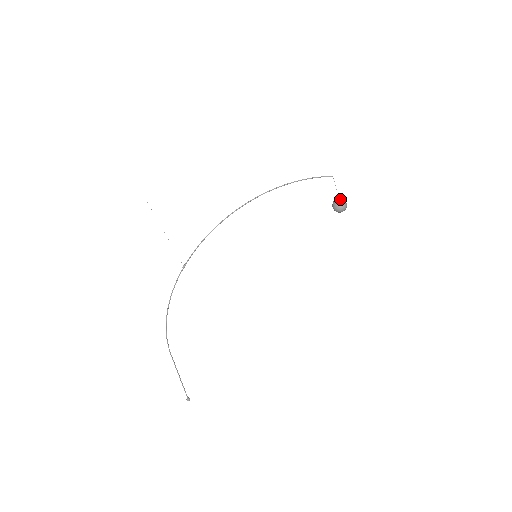
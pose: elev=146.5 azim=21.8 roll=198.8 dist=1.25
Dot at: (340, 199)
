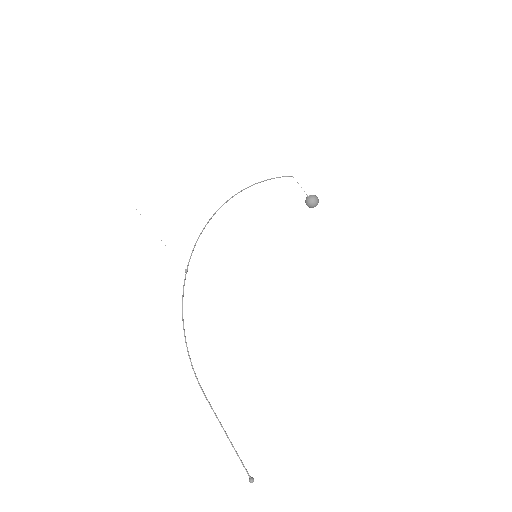
Dot at: (309, 195)
